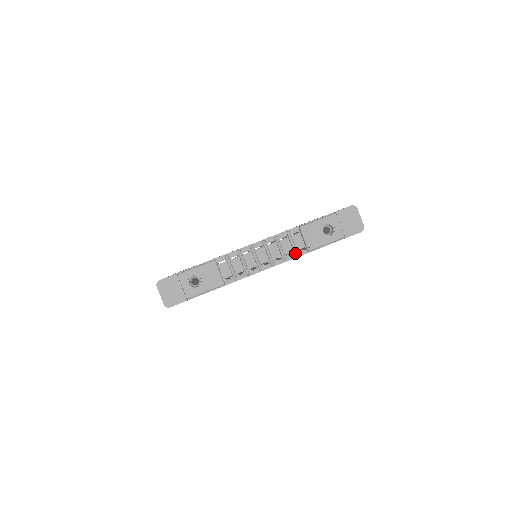
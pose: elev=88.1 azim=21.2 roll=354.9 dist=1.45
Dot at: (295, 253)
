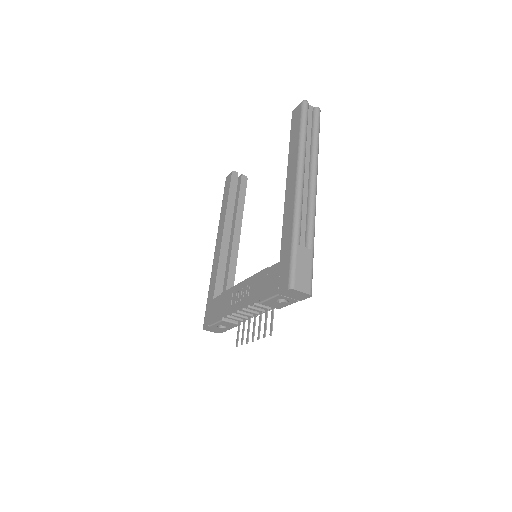
Dot at: occluded
